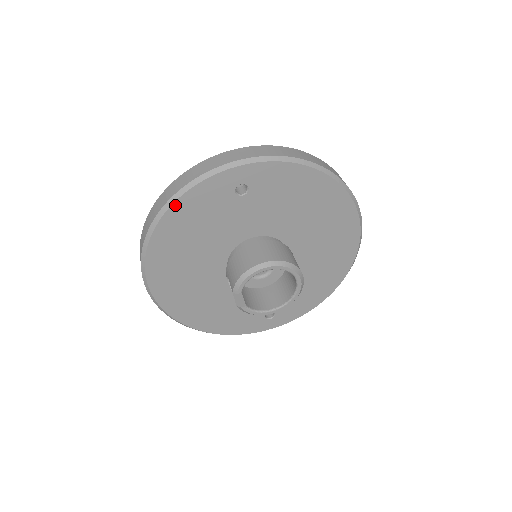
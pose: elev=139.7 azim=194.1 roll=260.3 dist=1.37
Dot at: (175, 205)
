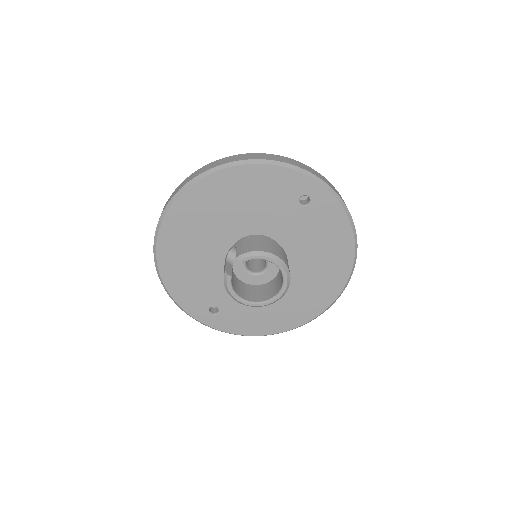
Dot at: (261, 166)
